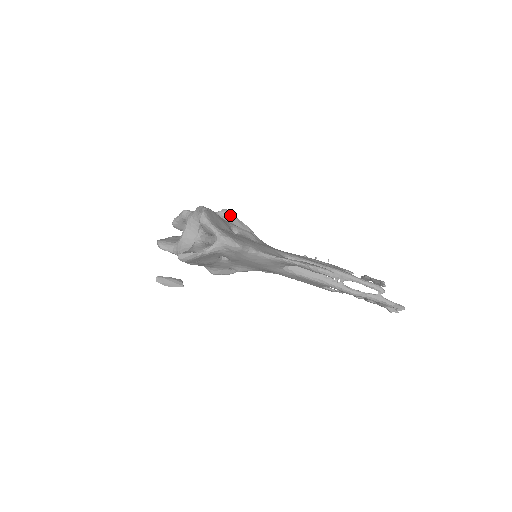
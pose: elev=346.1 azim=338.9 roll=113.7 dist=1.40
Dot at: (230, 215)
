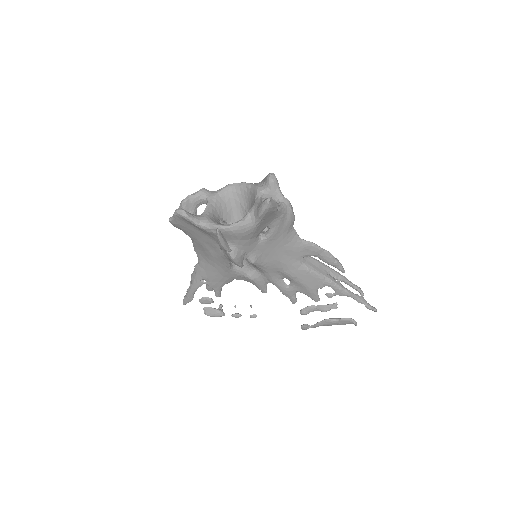
Dot at: occluded
